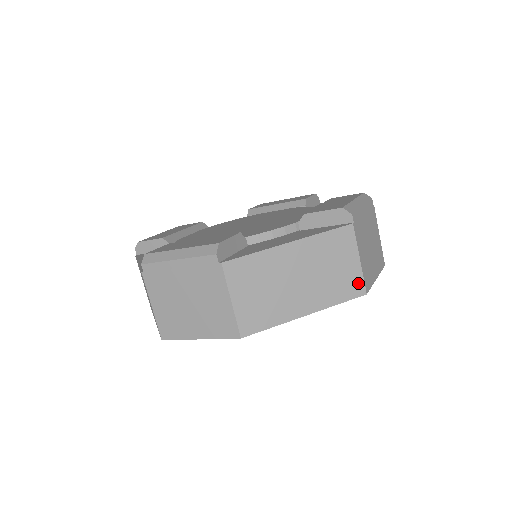
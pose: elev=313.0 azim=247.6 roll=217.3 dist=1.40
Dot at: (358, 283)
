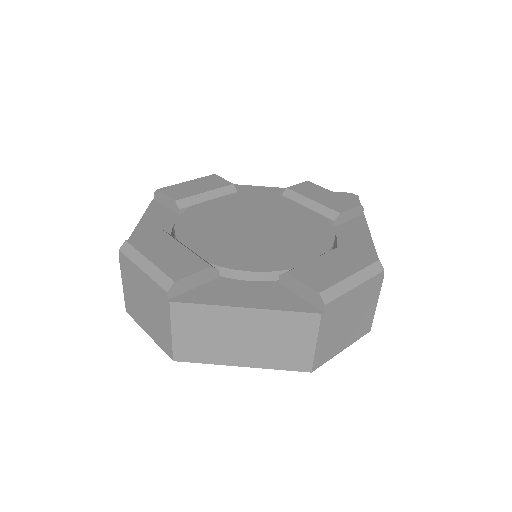
Dot at: (306, 361)
